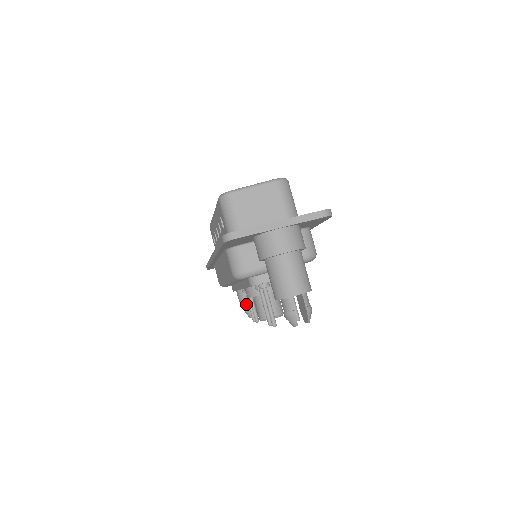
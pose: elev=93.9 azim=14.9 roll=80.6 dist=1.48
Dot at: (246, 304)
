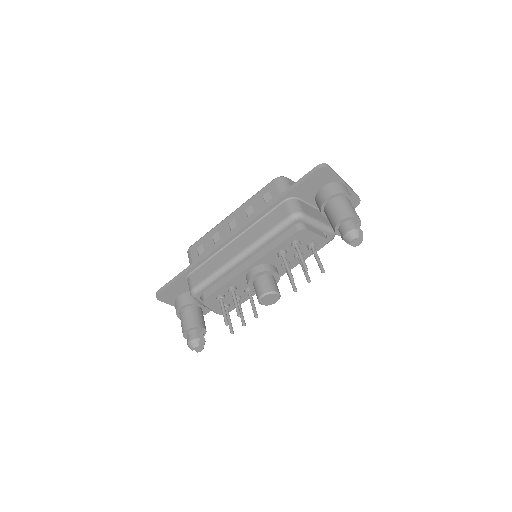
Dot at: (195, 332)
